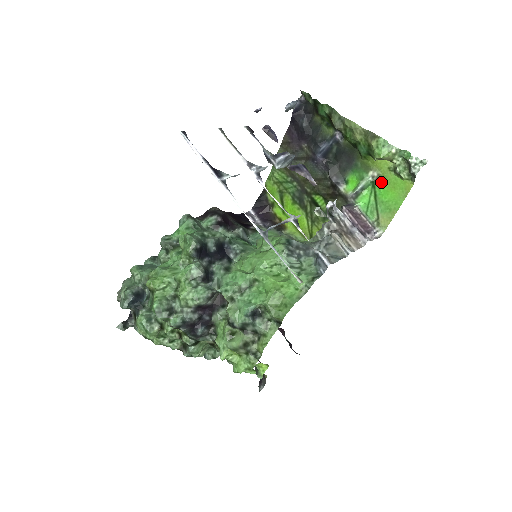
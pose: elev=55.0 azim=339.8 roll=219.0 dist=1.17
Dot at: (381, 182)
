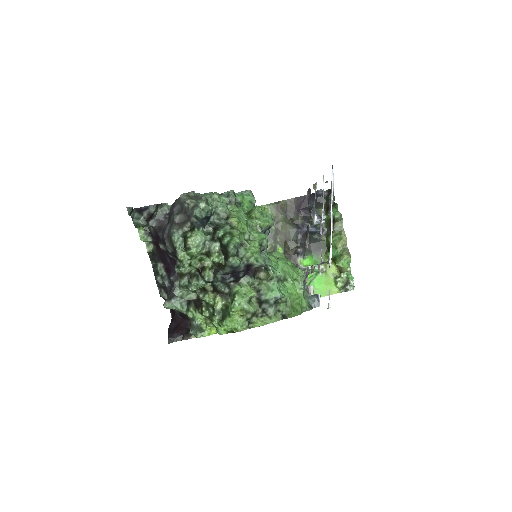
Dot at: (323, 276)
